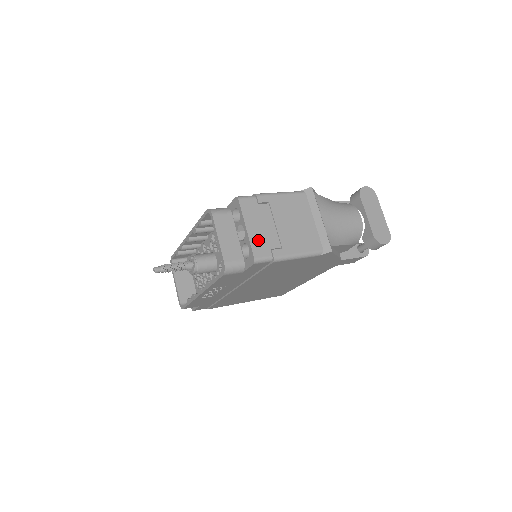
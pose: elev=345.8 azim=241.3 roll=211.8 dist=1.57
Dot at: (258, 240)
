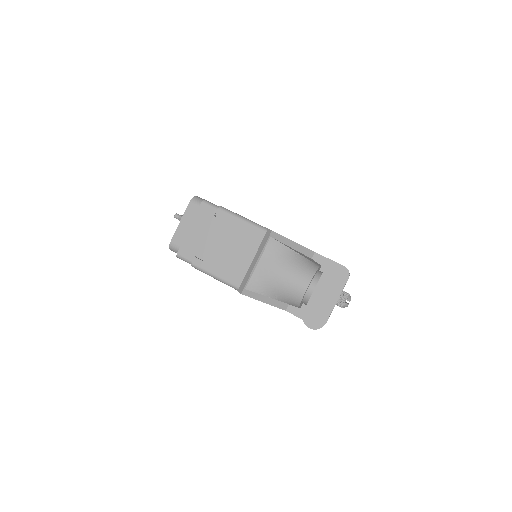
Dot at: (191, 243)
